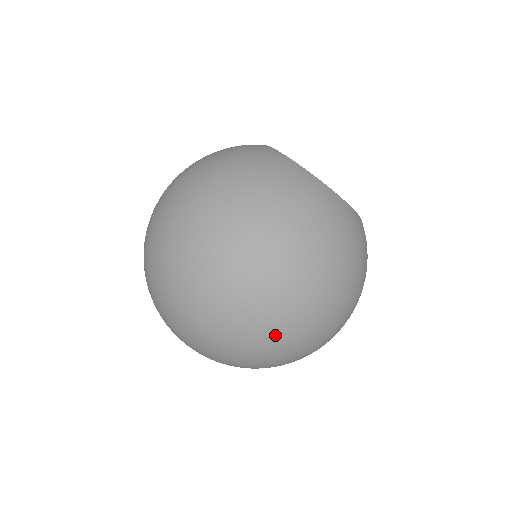
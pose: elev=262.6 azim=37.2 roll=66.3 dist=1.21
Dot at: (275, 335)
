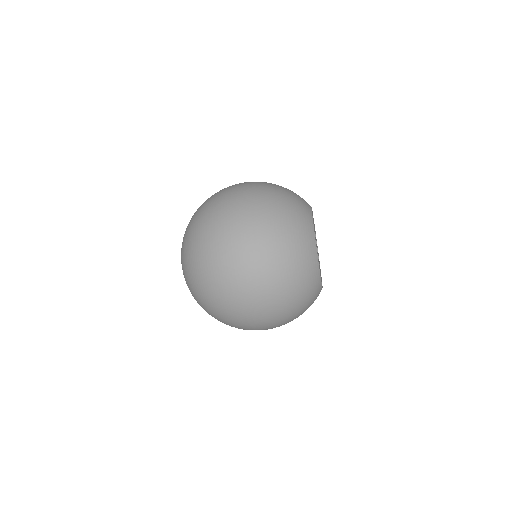
Dot at: occluded
